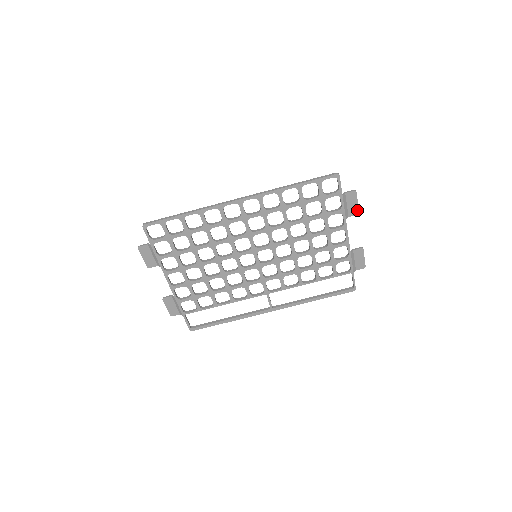
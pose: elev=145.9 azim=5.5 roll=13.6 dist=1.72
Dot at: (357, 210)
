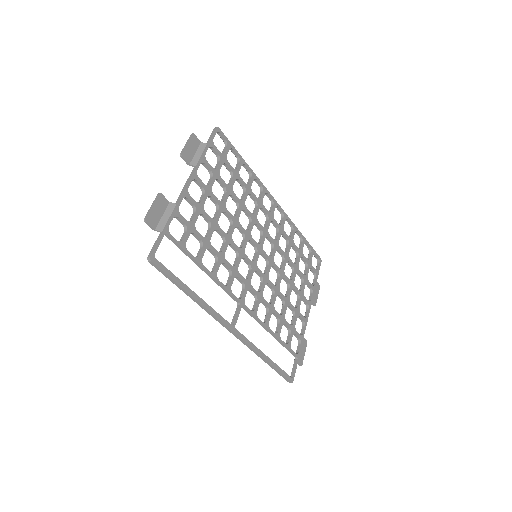
Dot at: (316, 302)
